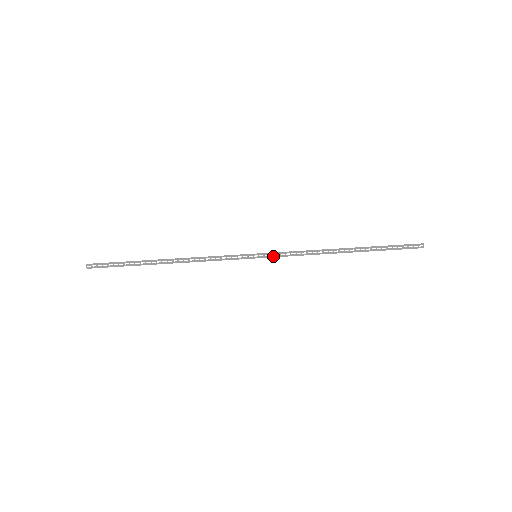
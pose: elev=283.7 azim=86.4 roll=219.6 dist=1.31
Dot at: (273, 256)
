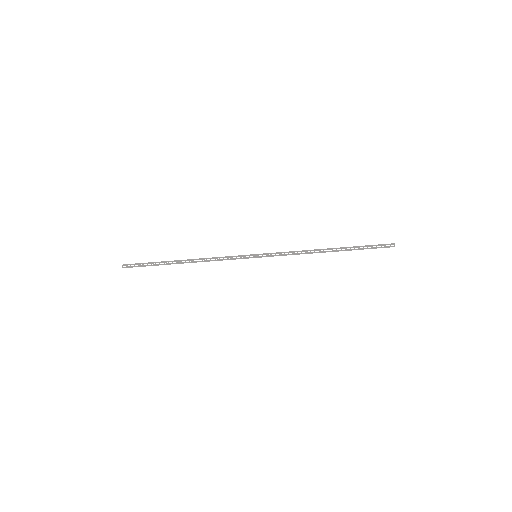
Dot at: (270, 256)
